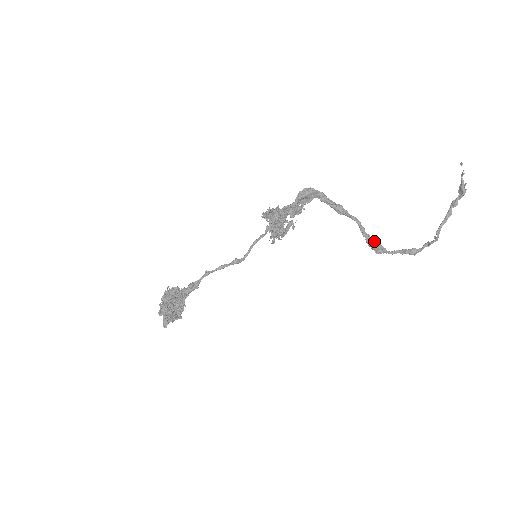
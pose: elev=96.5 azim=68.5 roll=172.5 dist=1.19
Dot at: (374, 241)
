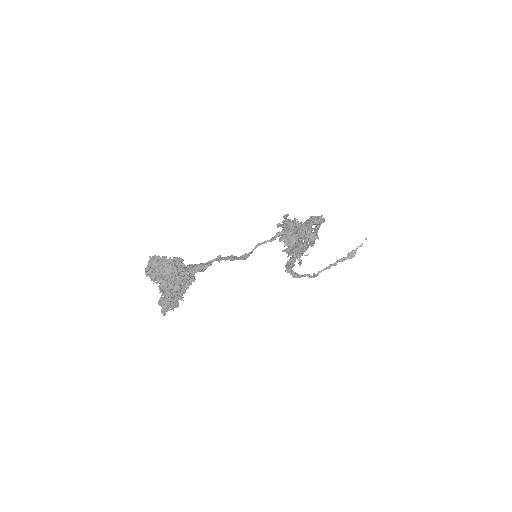
Dot at: occluded
